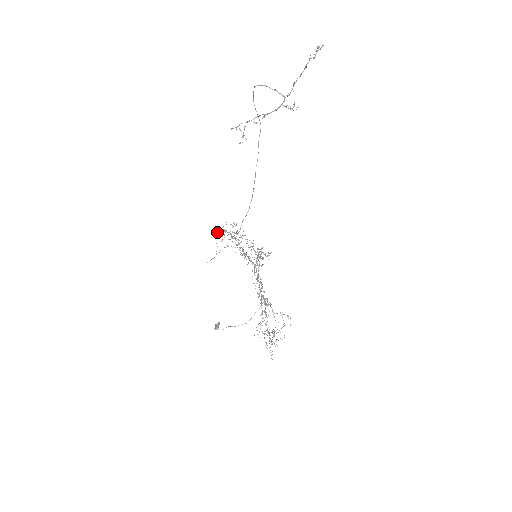
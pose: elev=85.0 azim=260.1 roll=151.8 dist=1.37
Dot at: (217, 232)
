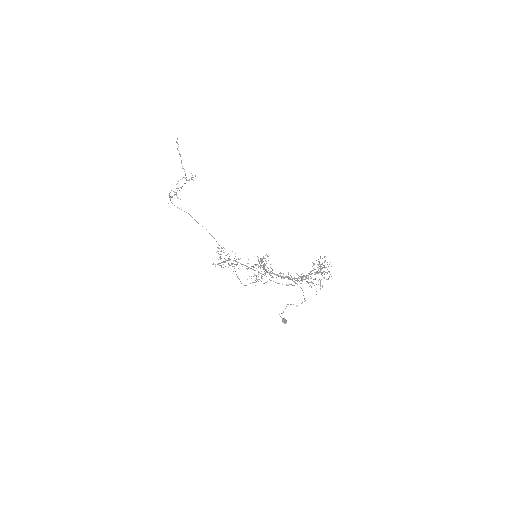
Dot at: occluded
